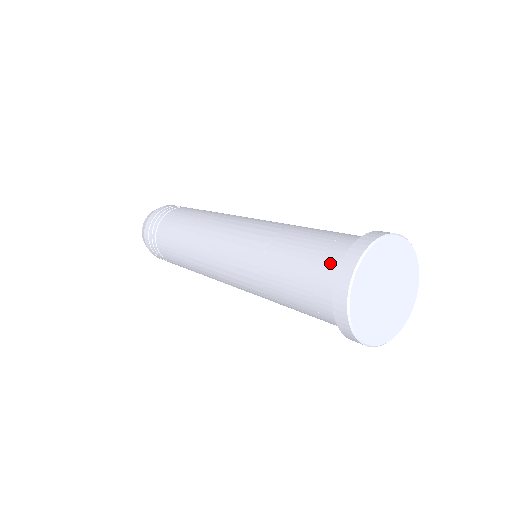
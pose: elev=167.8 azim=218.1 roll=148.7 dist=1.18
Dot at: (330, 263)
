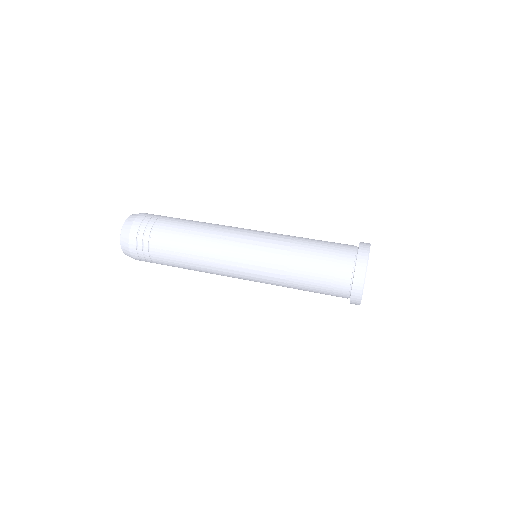
Dot at: (342, 283)
